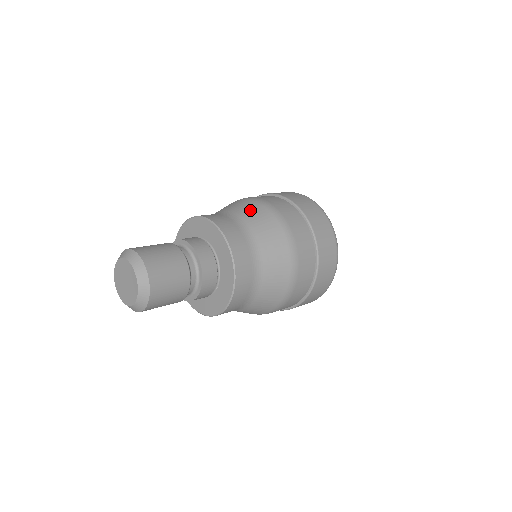
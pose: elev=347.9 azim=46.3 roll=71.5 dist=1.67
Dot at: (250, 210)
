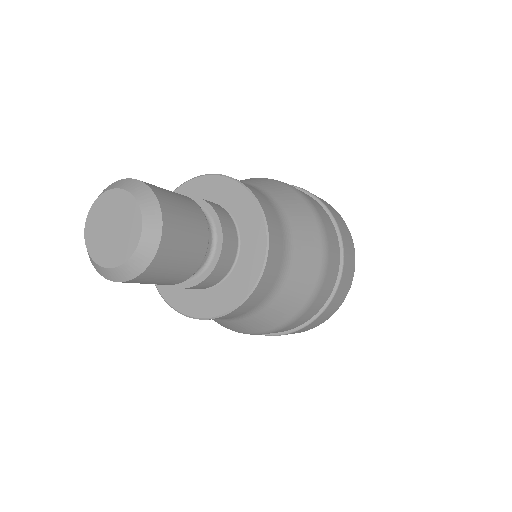
Dot at: (294, 204)
